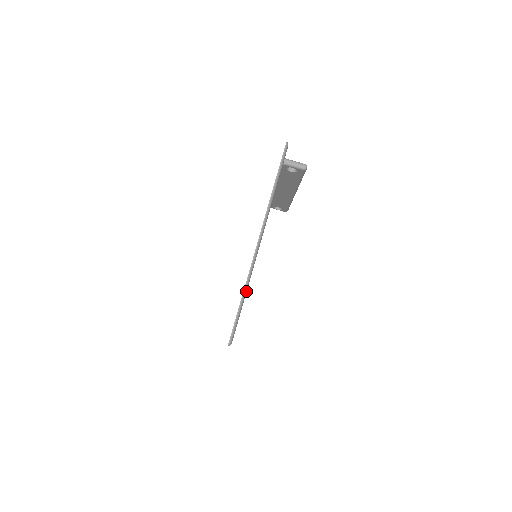
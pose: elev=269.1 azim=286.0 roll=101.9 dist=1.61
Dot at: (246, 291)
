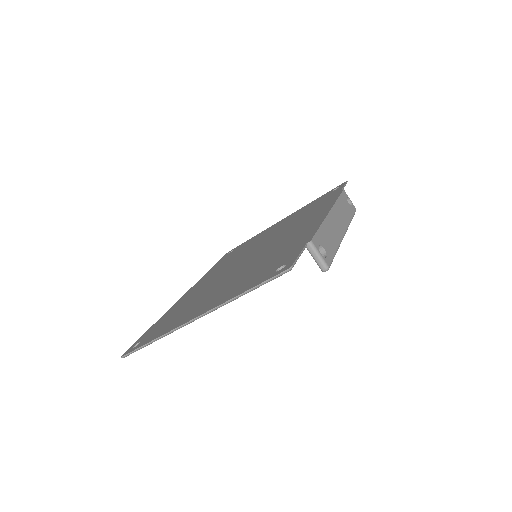
Dot at: occluded
